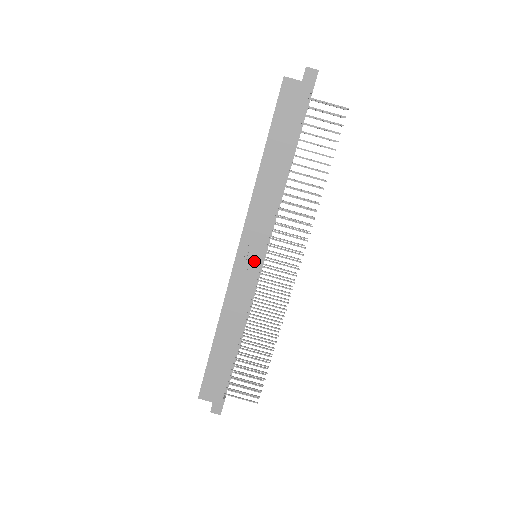
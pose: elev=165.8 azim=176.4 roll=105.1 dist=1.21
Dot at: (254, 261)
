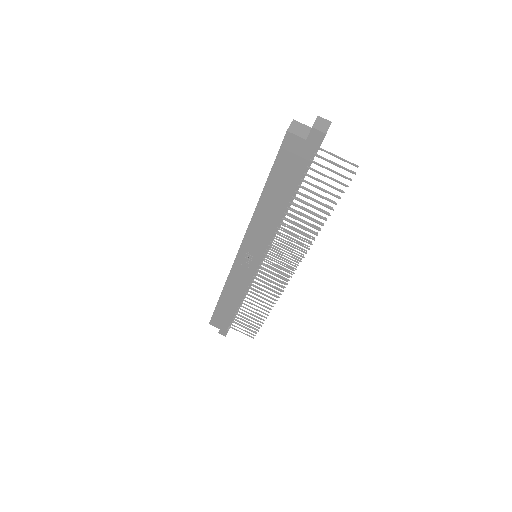
Dot at: (252, 263)
